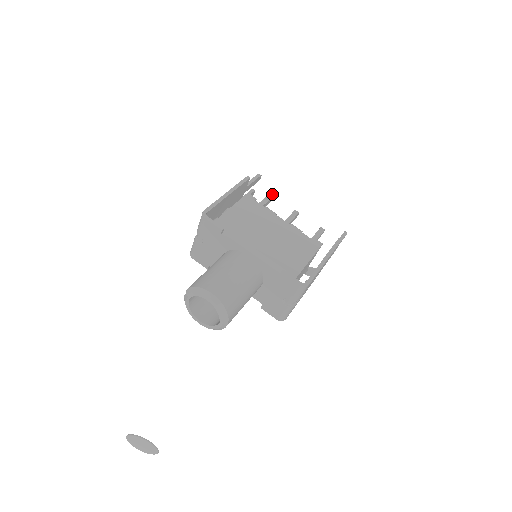
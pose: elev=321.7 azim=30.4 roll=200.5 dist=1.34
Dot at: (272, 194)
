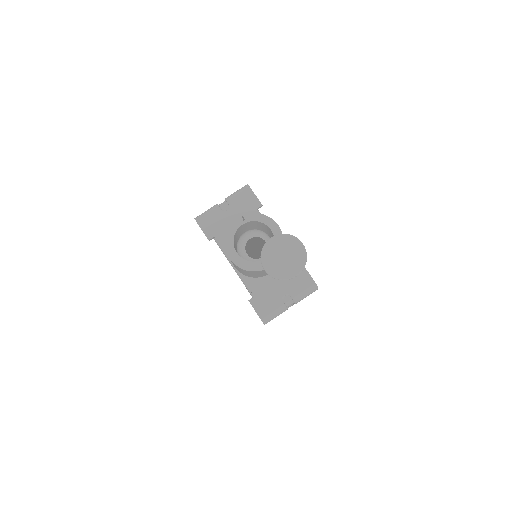
Dot at: occluded
